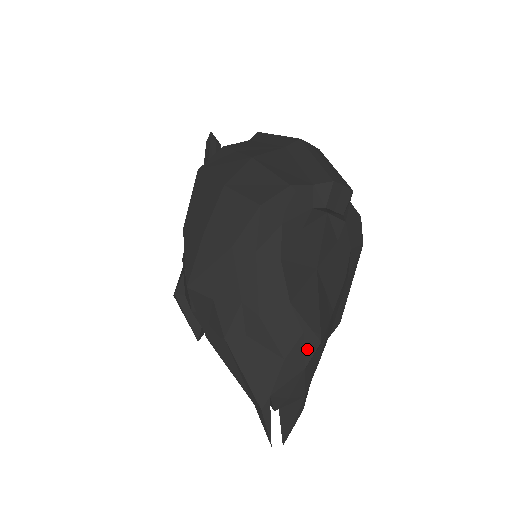
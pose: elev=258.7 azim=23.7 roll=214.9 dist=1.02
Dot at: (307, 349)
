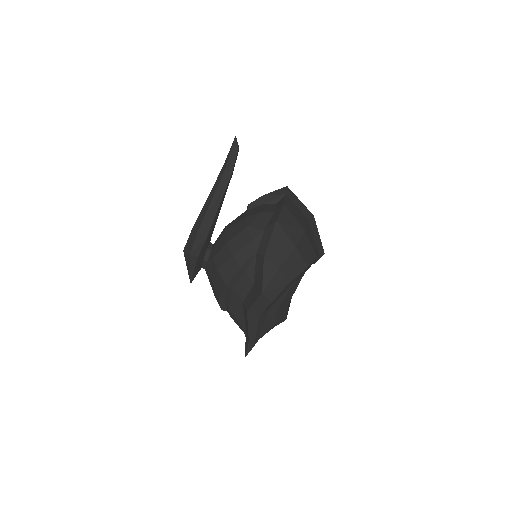
Dot at: (280, 322)
